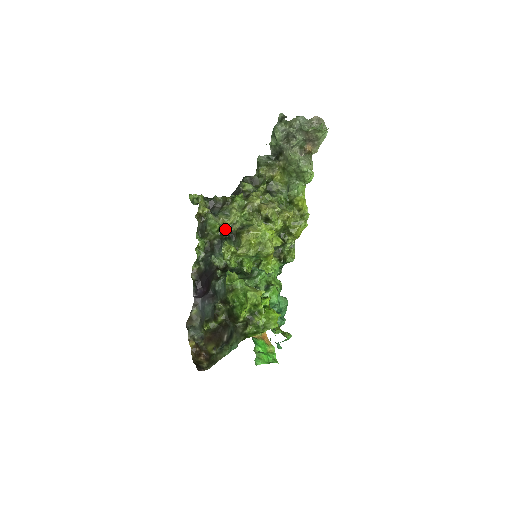
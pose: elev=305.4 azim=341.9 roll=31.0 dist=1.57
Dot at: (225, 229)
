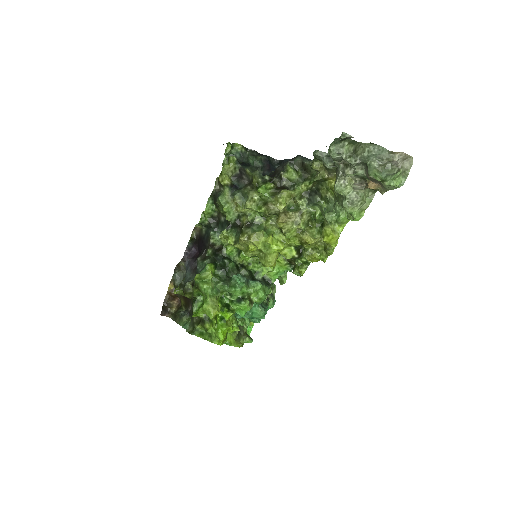
Dot at: (230, 218)
